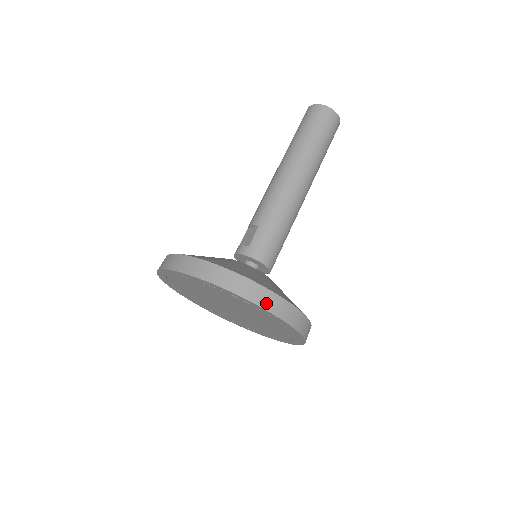
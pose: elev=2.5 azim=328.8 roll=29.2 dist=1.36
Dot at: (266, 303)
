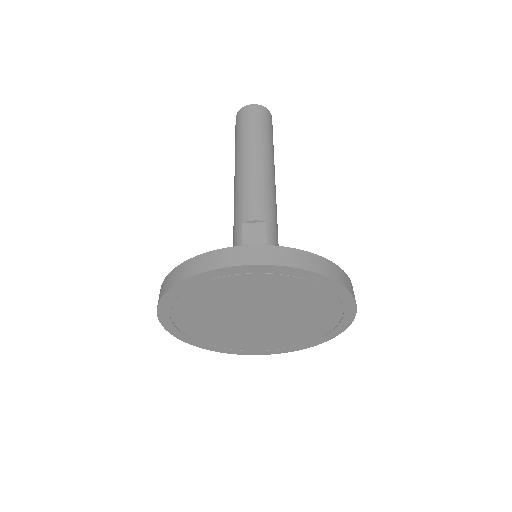
Dot at: occluded
